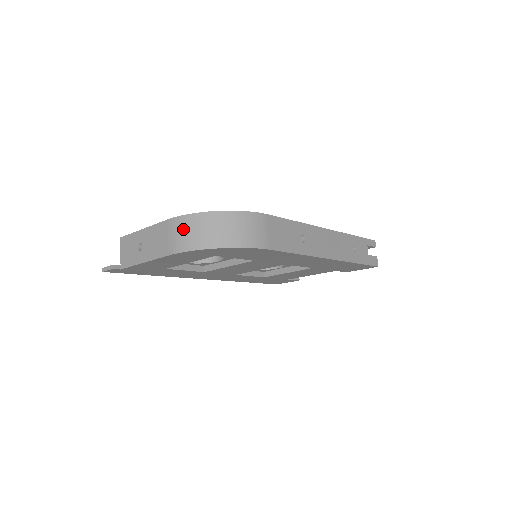
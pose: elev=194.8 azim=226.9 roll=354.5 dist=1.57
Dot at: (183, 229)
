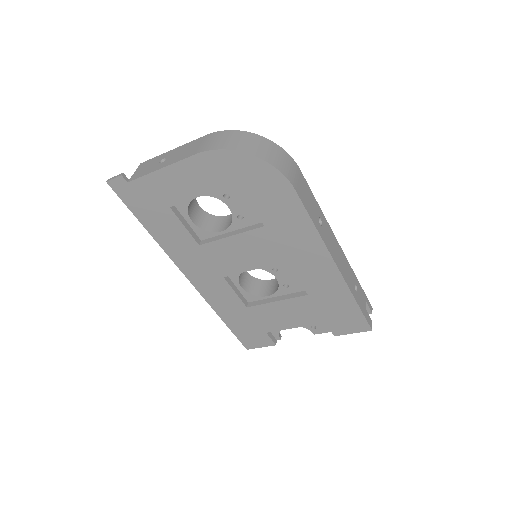
Dot at: (221, 137)
